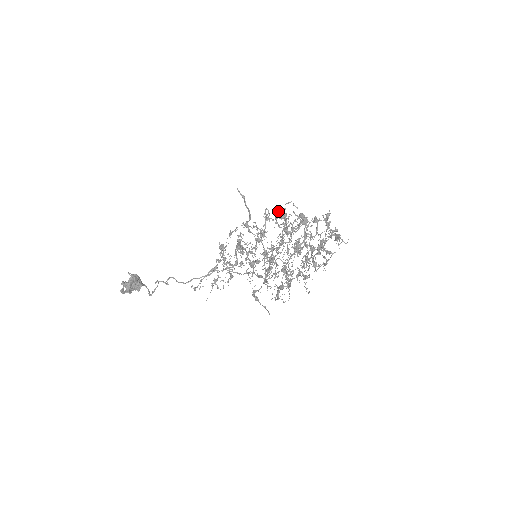
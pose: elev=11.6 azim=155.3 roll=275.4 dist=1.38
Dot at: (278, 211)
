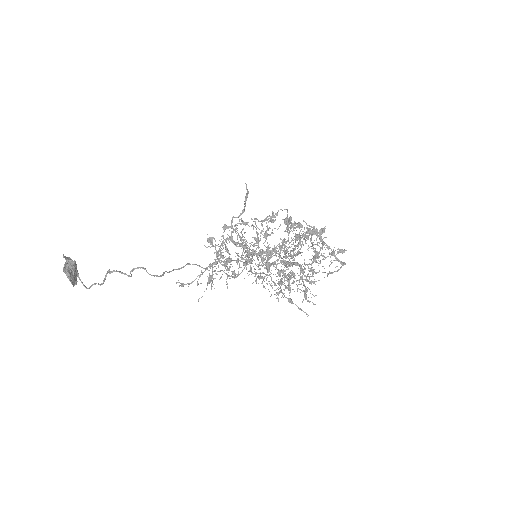
Dot at: (291, 217)
